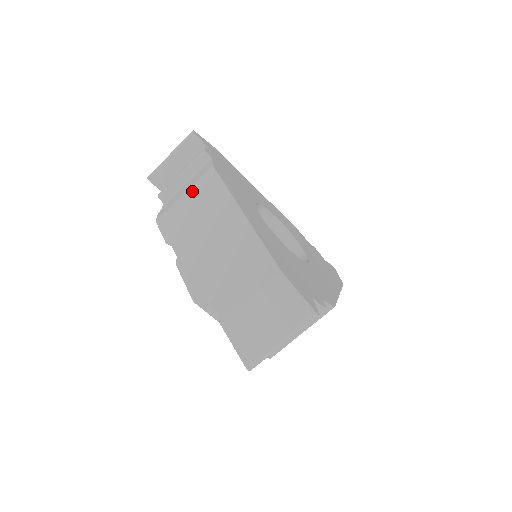
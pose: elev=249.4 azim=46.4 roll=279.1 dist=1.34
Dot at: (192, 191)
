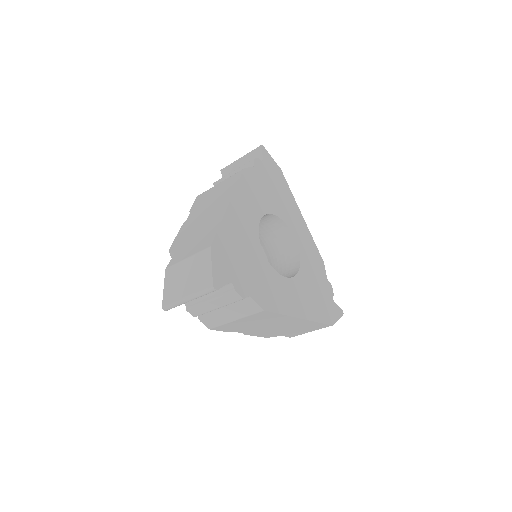
Dot at: (224, 182)
